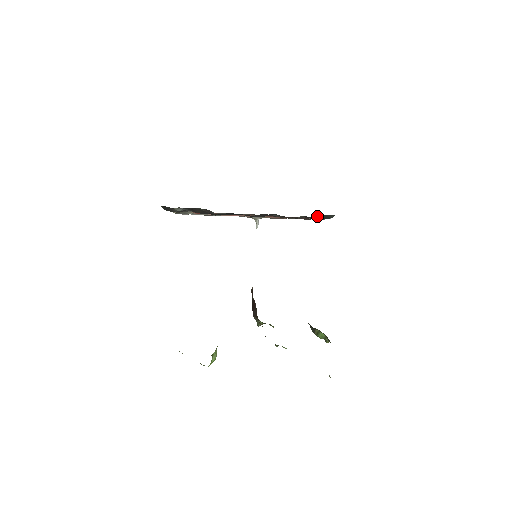
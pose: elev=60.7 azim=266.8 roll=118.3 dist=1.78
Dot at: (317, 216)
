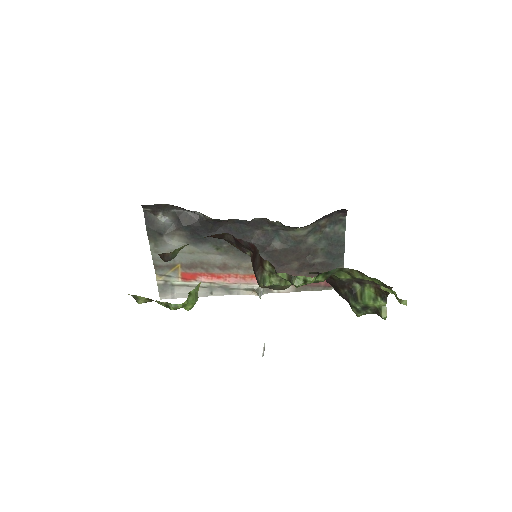
Dot at: (325, 232)
